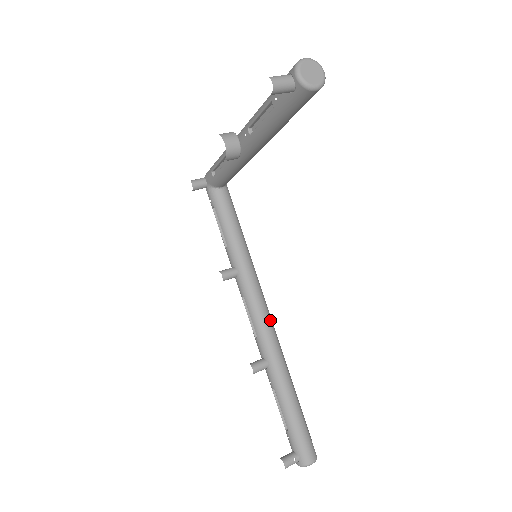
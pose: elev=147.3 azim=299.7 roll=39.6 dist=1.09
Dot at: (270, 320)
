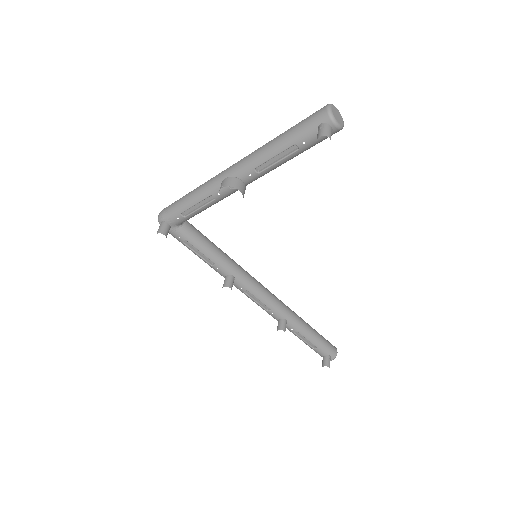
Dot at: occluded
